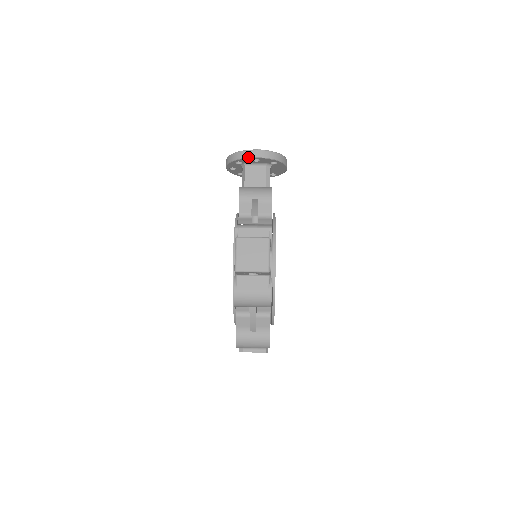
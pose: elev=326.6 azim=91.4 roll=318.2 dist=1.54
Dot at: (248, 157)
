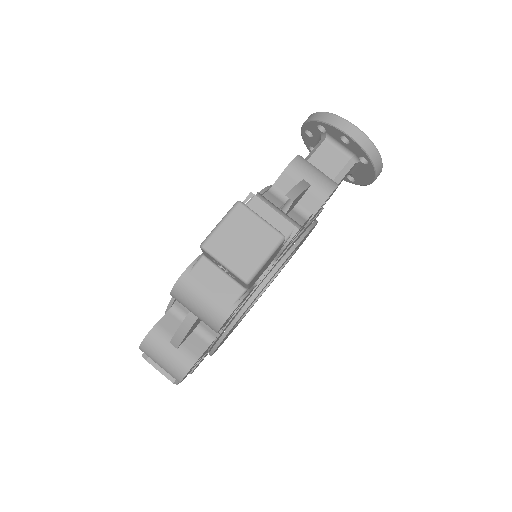
Dot at: (338, 127)
